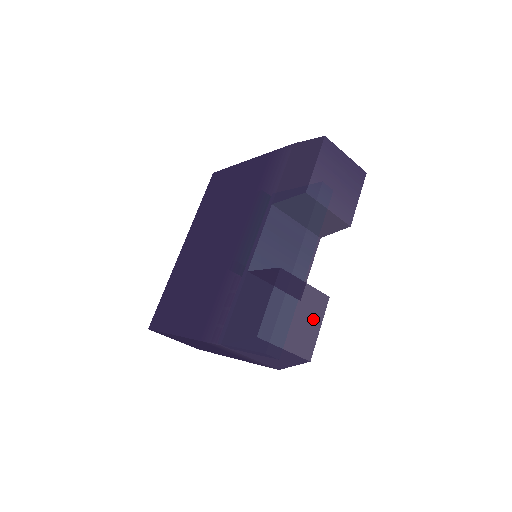
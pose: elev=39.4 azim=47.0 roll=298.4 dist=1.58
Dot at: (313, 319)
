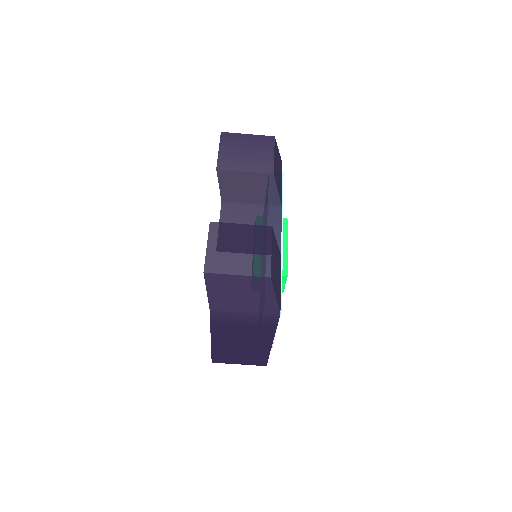
Dot at: (260, 246)
